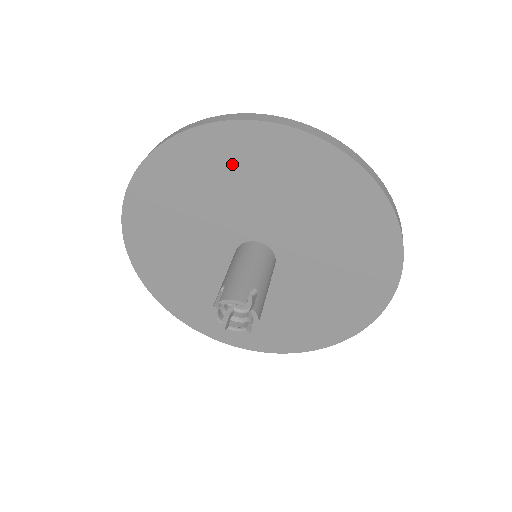
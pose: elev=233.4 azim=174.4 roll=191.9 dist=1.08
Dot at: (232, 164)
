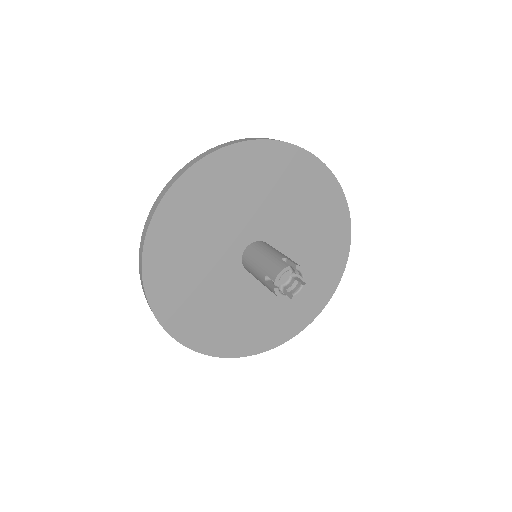
Dot at: (309, 192)
